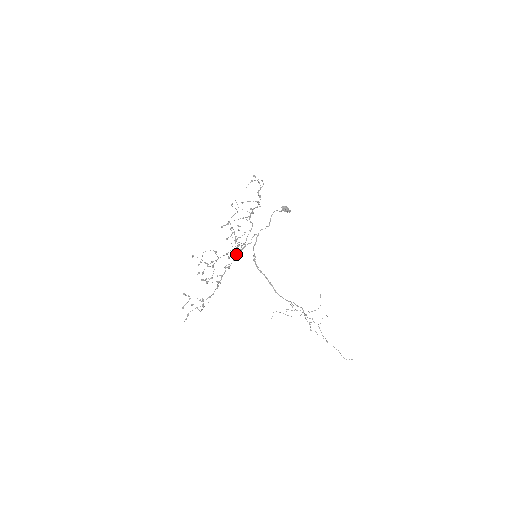
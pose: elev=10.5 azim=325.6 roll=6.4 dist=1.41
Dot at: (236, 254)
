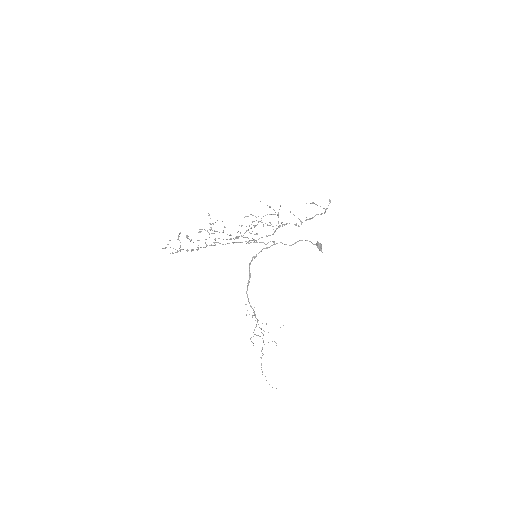
Dot at: occluded
